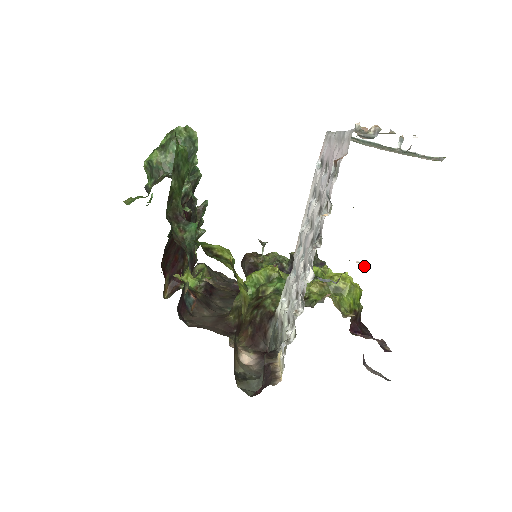
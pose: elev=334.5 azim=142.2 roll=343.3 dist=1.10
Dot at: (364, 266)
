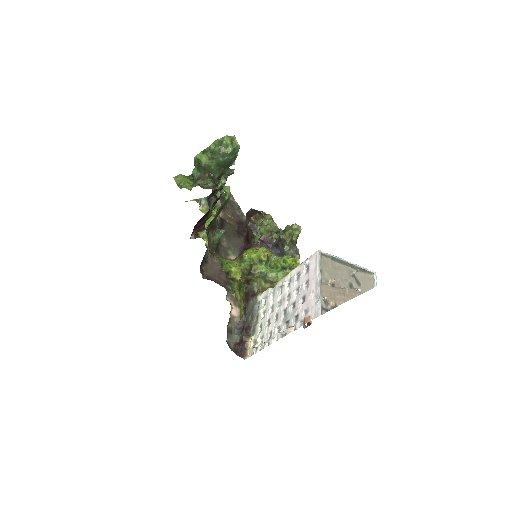
Dot at: occluded
